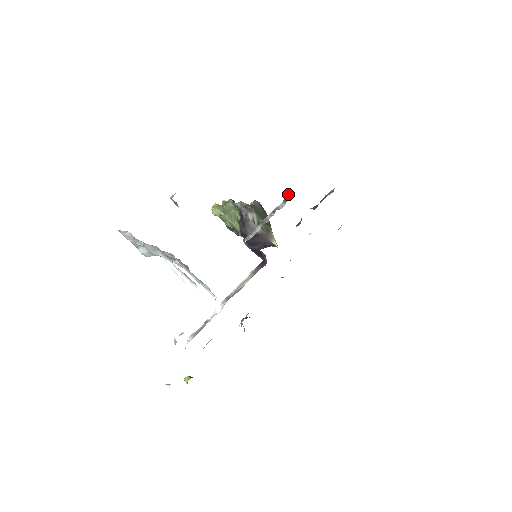
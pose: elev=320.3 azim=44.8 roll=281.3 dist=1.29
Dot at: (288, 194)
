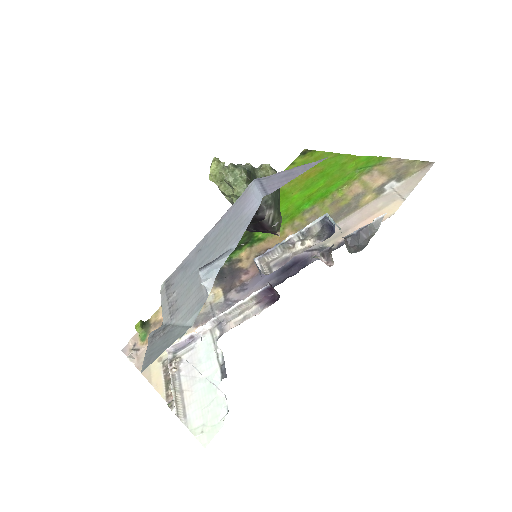
Dot at: (331, 221)
